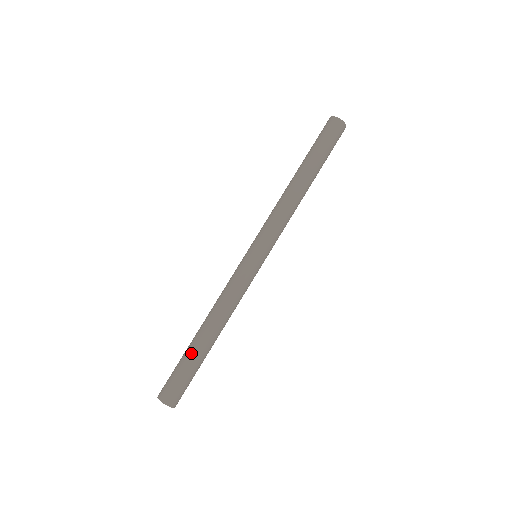
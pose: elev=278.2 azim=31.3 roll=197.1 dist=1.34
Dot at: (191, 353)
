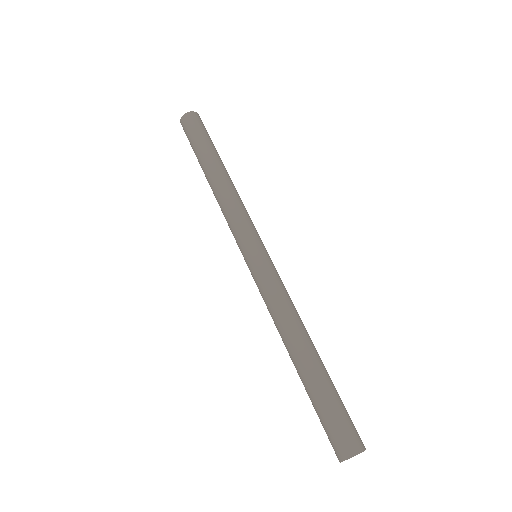
Dot at: (307, 388)
